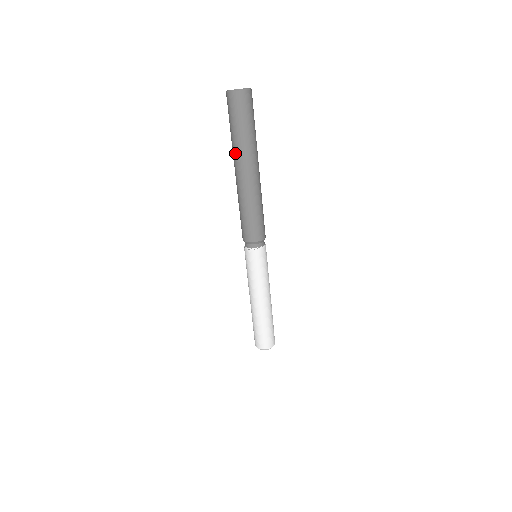
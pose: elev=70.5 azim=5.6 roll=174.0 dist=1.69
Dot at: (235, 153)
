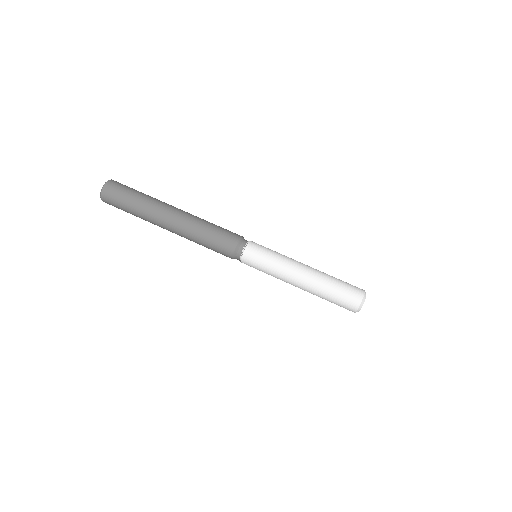
Dot at: (150, 218)
